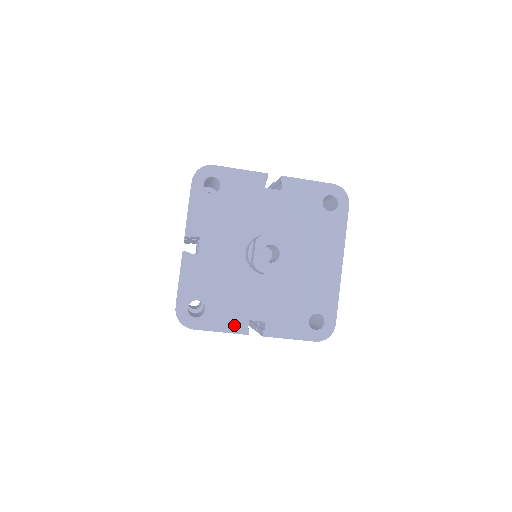
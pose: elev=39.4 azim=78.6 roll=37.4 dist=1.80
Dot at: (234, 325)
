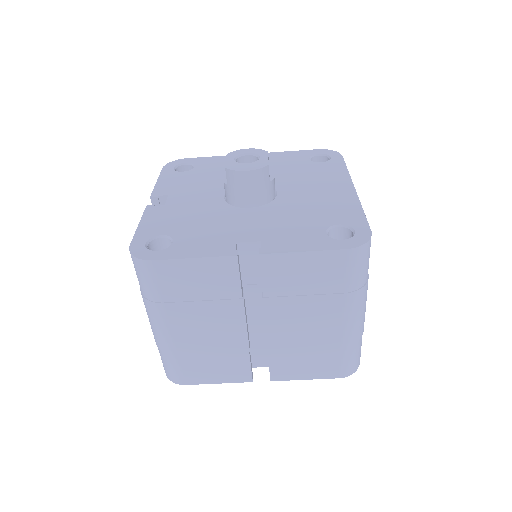
Dot at: (214, 249)
